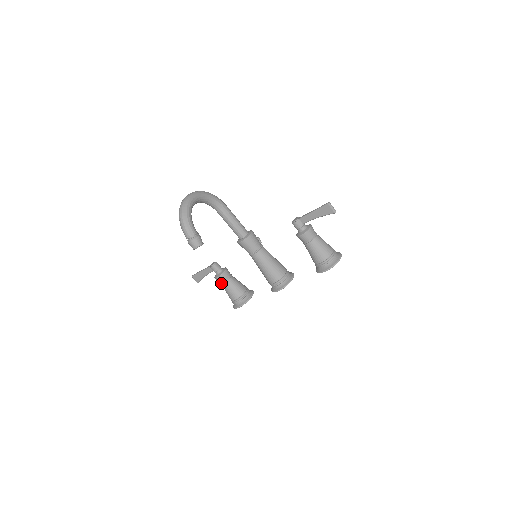
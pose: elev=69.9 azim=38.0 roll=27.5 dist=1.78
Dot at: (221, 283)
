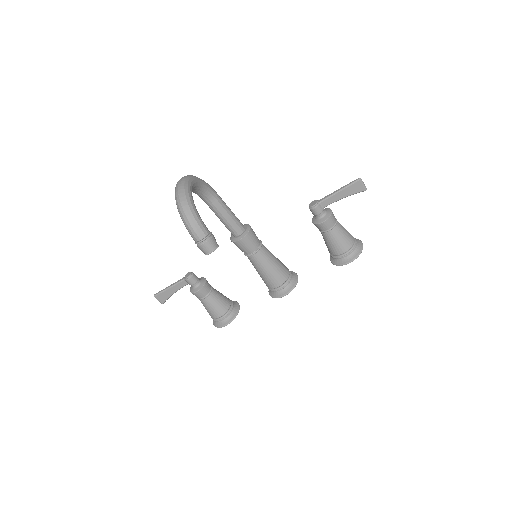
Dot at: (201, 298)
